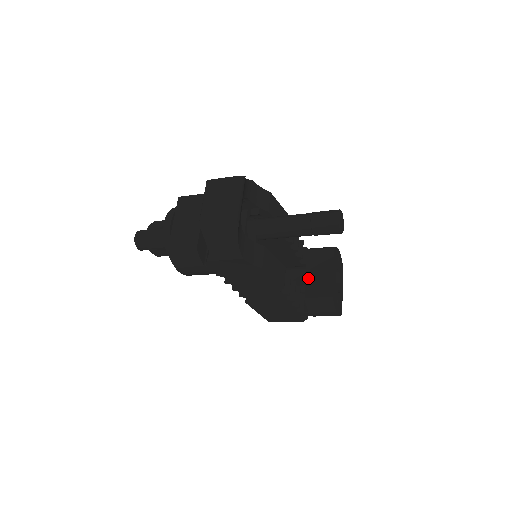
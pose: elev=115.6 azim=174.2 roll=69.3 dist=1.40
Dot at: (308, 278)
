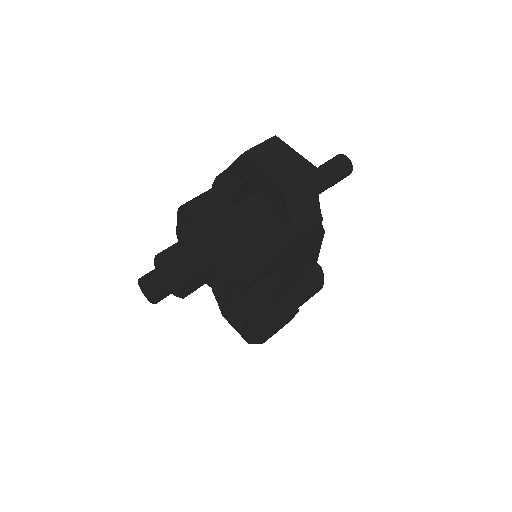
Dot at: occluded
